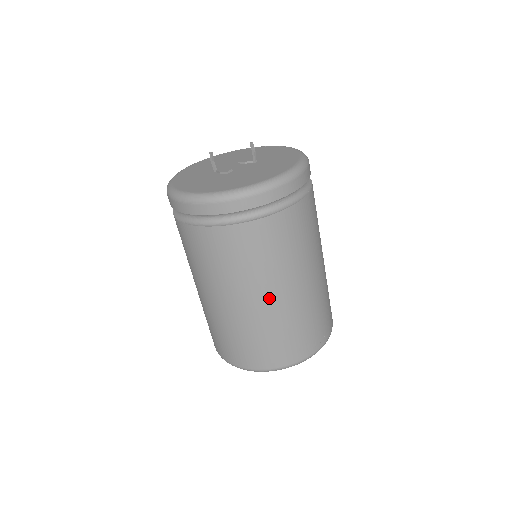
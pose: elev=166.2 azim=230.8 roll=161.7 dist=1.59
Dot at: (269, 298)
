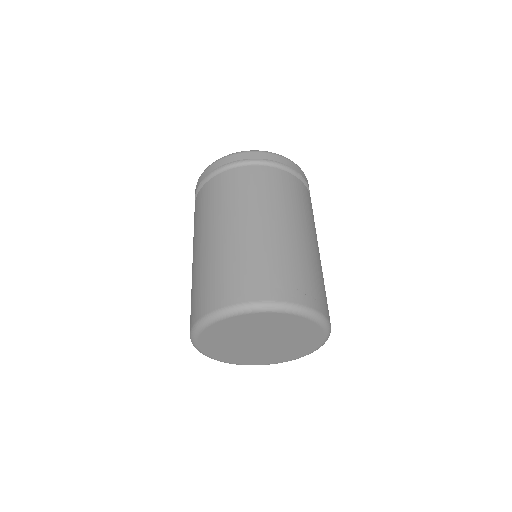
Dot at: (251, 224)
